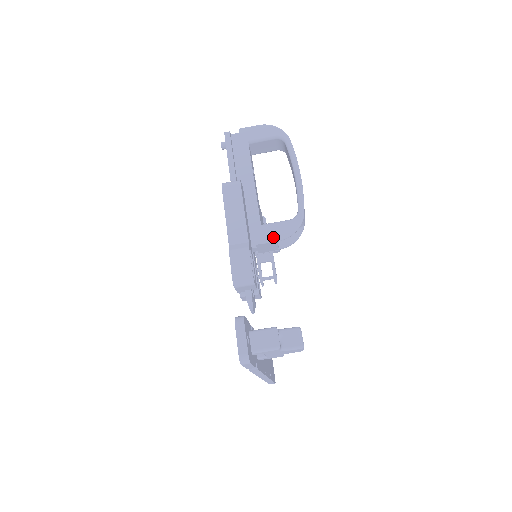
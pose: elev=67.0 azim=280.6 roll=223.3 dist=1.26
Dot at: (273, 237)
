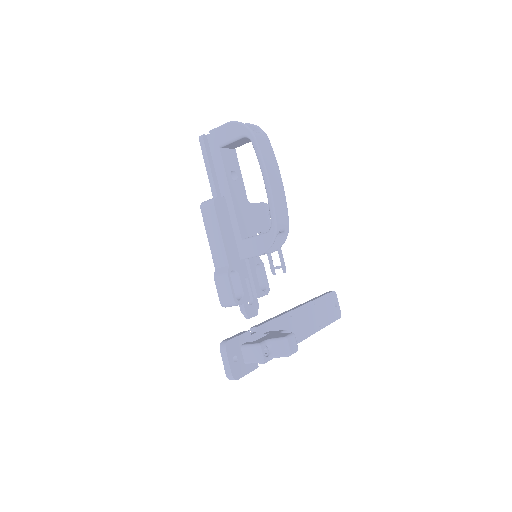
Dot at: (253, 253)
